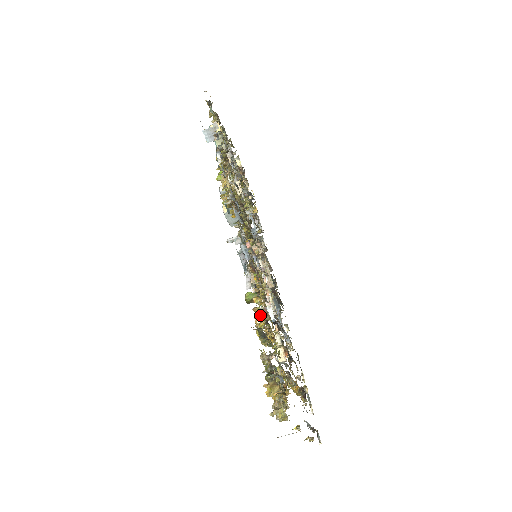
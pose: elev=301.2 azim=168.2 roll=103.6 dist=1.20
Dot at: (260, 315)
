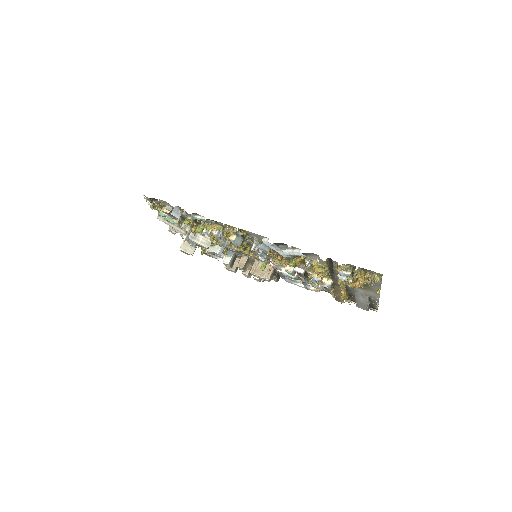
Dot at: (313, 260)
